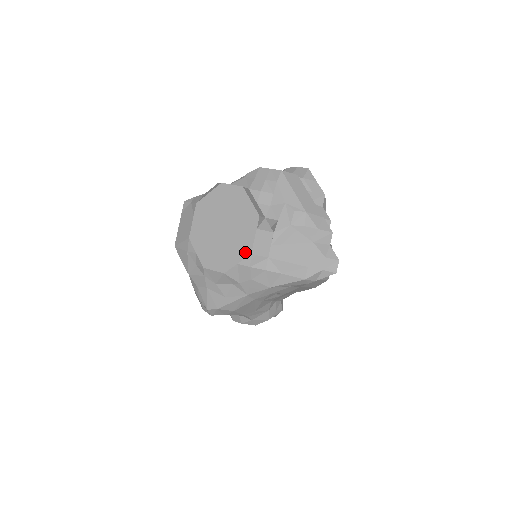
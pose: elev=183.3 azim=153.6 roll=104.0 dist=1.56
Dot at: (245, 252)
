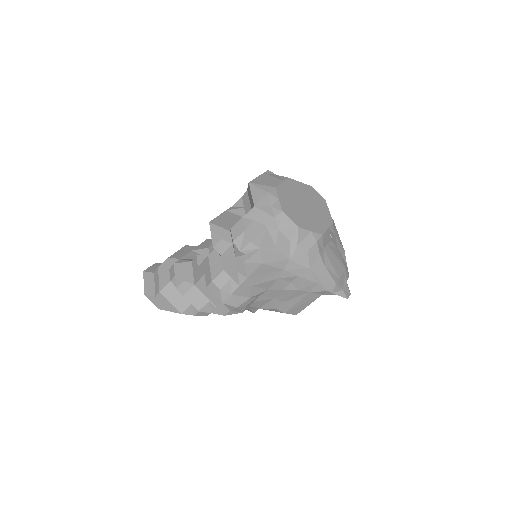
Dot at: (319, 230)
